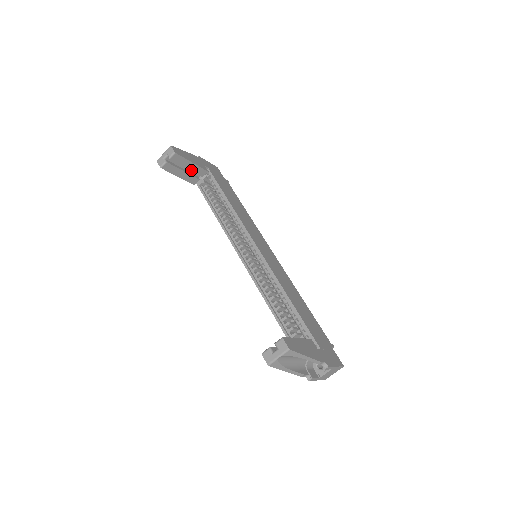
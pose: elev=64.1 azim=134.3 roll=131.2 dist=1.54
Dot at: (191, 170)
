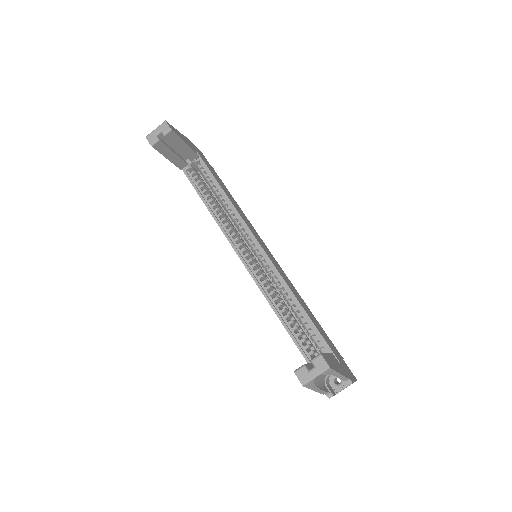
Dot at: (182, 152)
